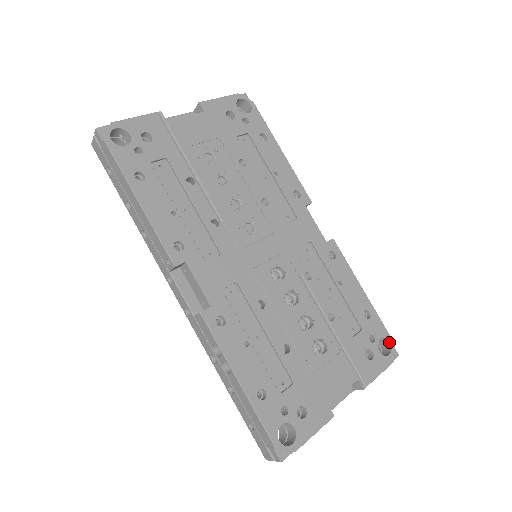
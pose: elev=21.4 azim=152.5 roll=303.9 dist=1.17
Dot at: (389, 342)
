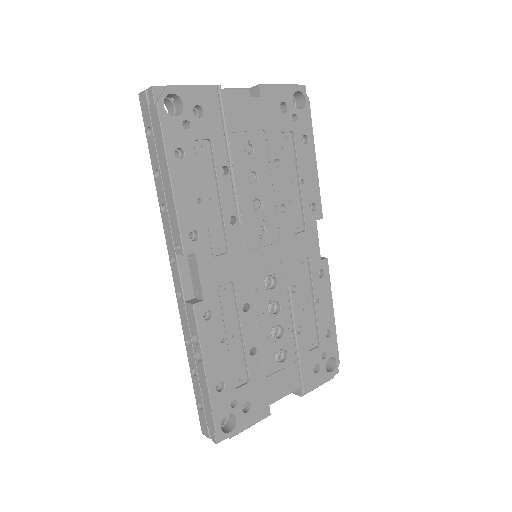
Dot at: (336, 361)
